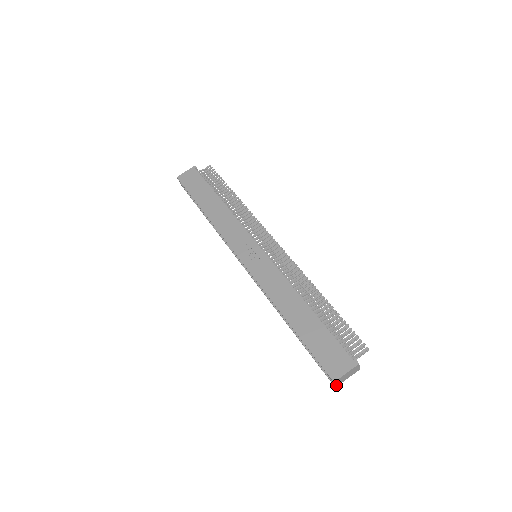
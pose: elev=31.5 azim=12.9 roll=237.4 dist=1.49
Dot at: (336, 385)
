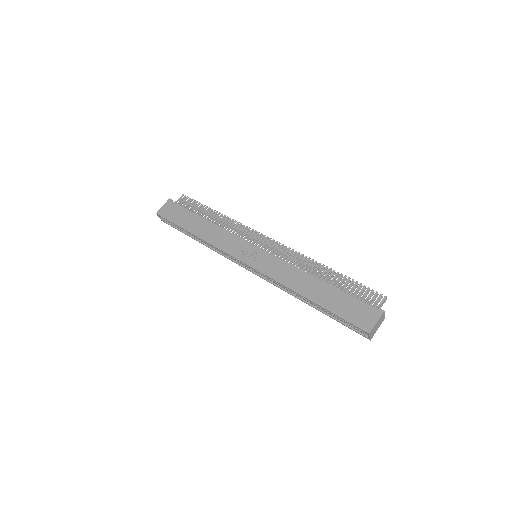
Dot at: (371, 337)
